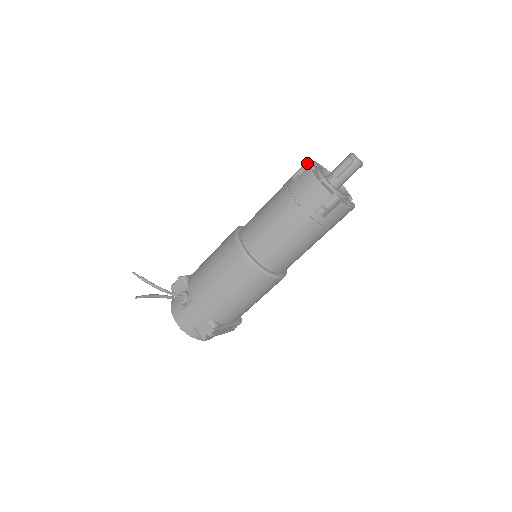
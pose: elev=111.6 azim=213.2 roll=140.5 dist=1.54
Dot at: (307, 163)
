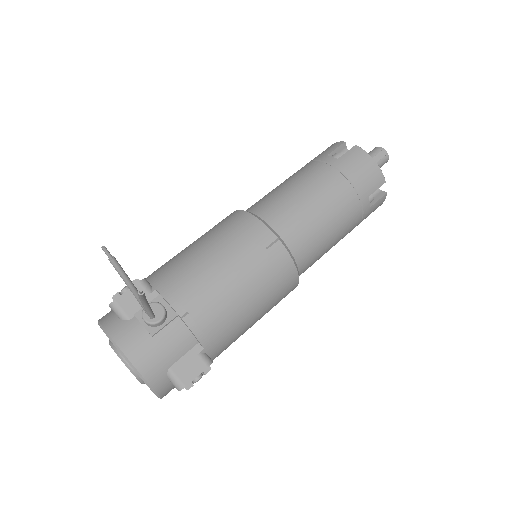
Dot at: (344, 143)
